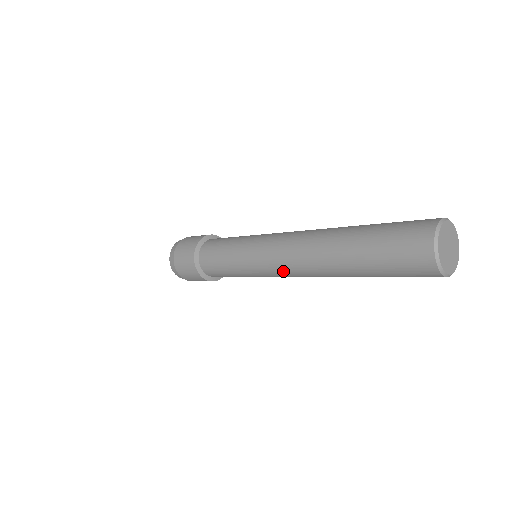
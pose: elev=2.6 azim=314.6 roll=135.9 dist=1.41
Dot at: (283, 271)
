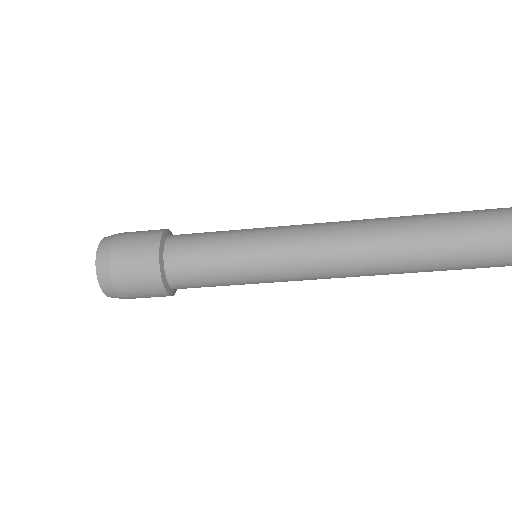
Dot at: (319, 233)
